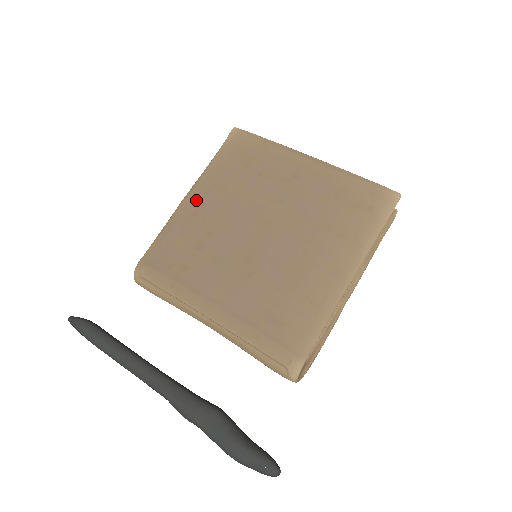
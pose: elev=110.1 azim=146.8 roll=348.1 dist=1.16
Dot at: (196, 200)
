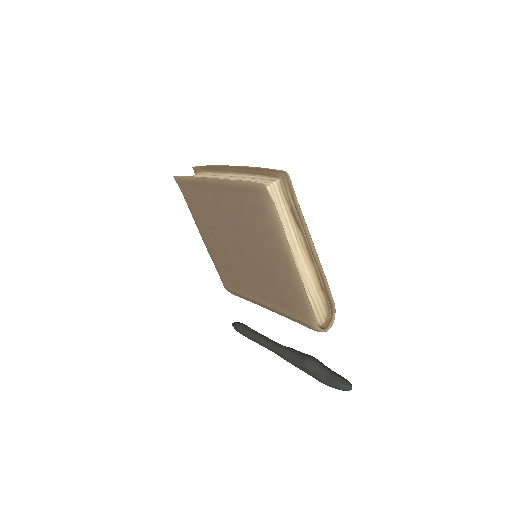
Dot at: (206, 240)
